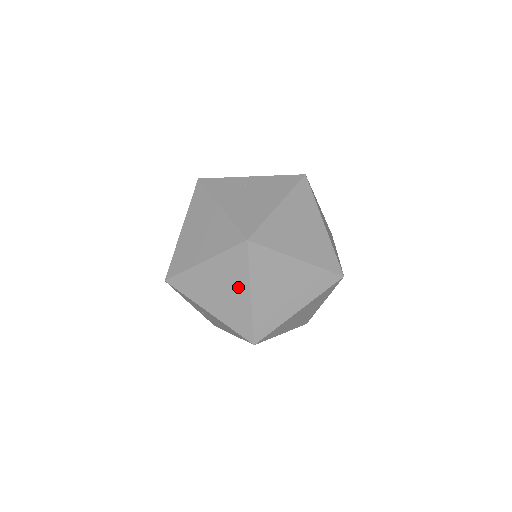
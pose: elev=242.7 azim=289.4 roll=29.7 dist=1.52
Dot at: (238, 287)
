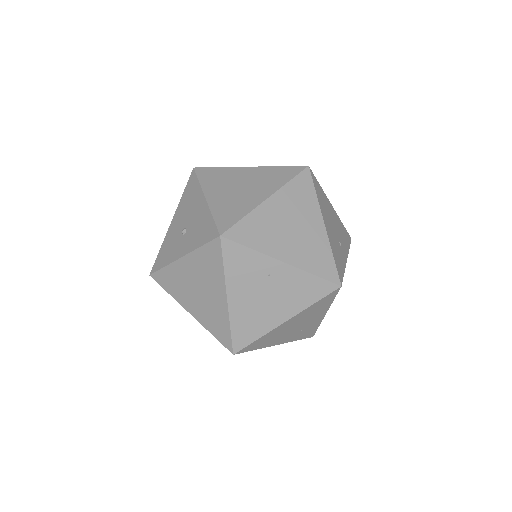
Dot at: occluded
